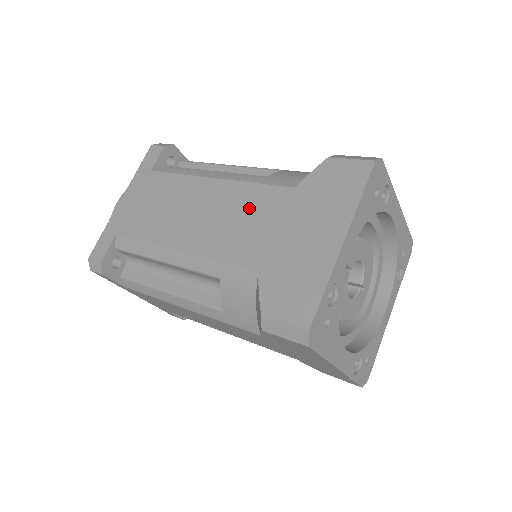
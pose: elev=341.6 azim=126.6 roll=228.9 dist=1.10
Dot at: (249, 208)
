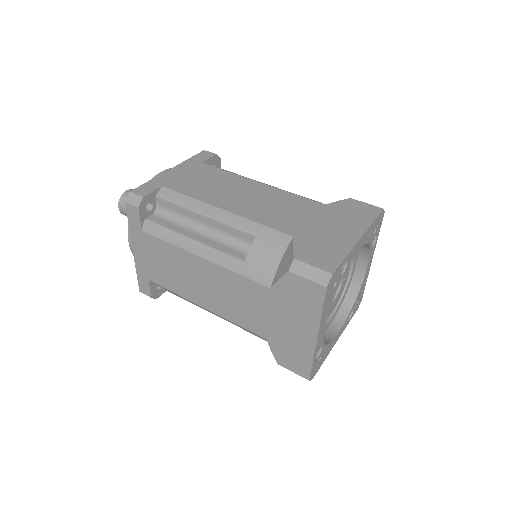
Dot at: (241, 293)
